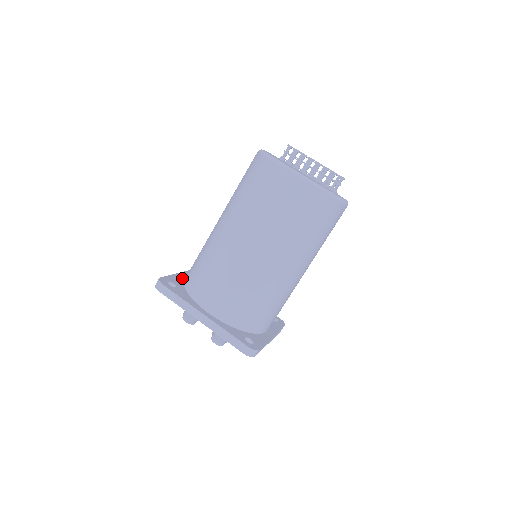
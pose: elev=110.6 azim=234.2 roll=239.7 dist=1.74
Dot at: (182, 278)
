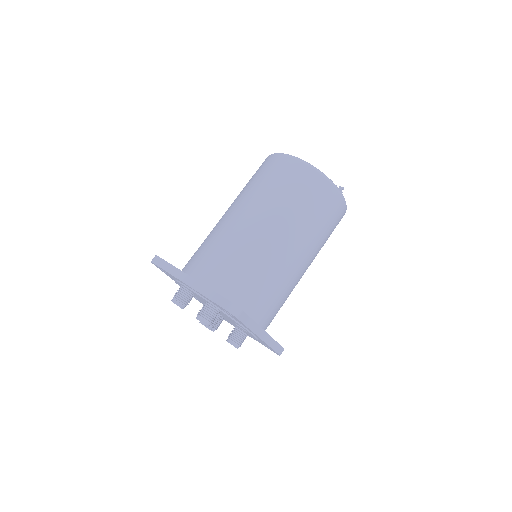
Dot at: occluded
